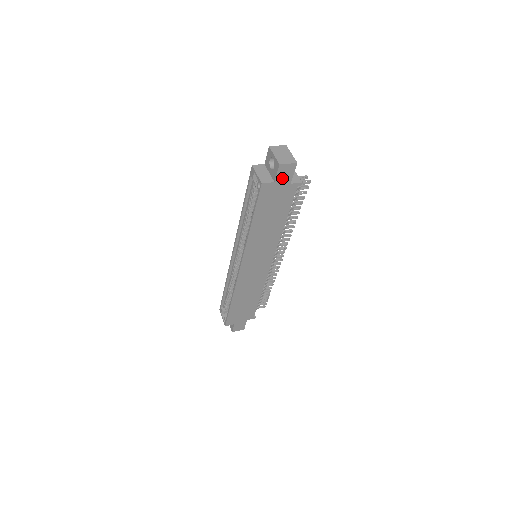
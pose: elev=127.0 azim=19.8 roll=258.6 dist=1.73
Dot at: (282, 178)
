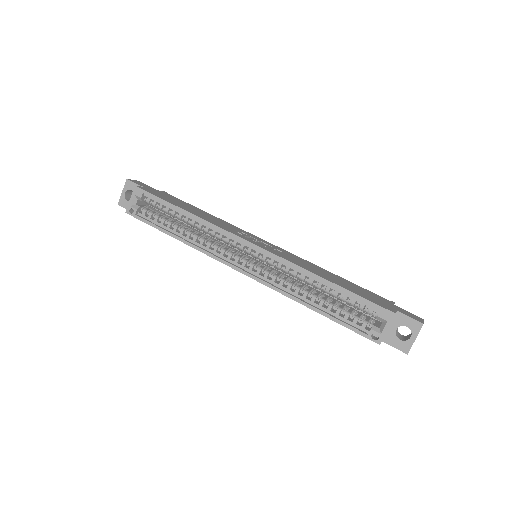
Dot at: occluded
